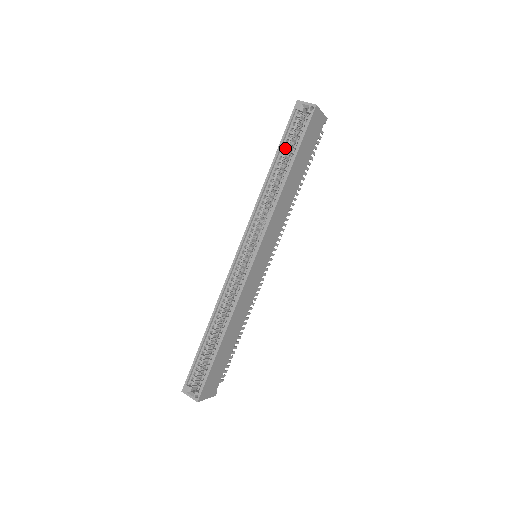
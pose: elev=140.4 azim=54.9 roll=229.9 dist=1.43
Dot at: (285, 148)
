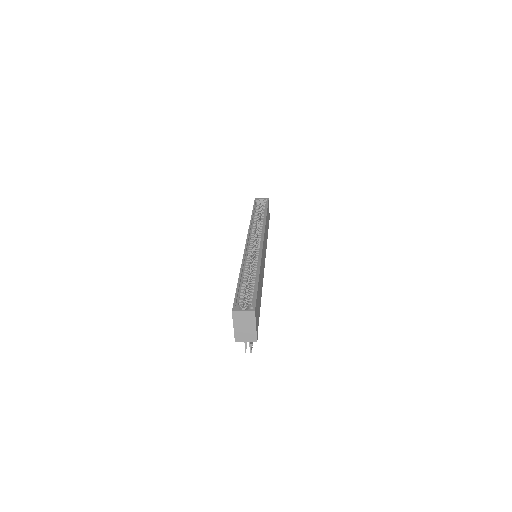
Dot at: occluded
